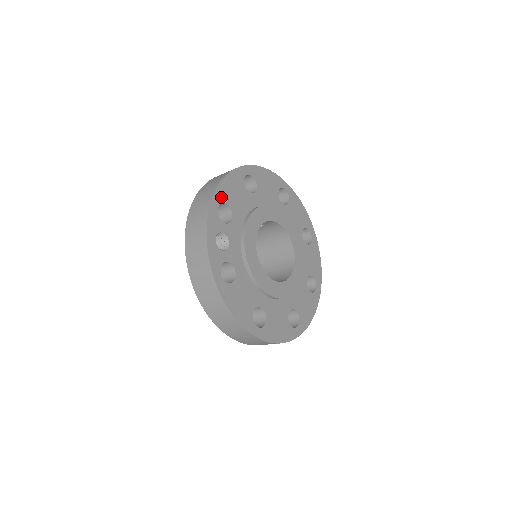
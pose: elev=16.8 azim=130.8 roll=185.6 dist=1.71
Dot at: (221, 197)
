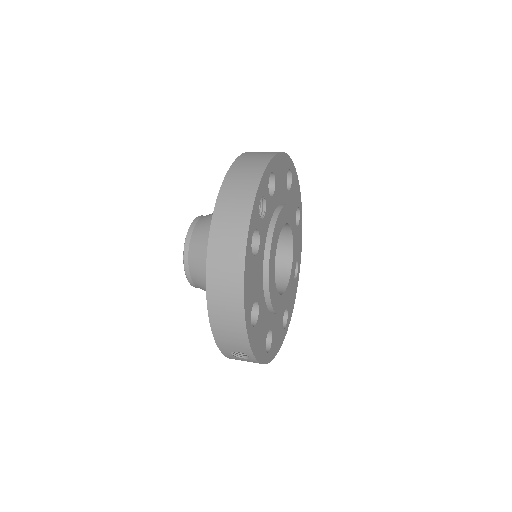
Dot at: (275, 166)
